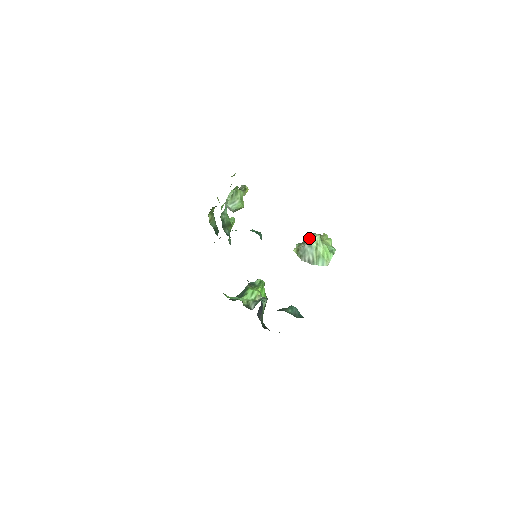
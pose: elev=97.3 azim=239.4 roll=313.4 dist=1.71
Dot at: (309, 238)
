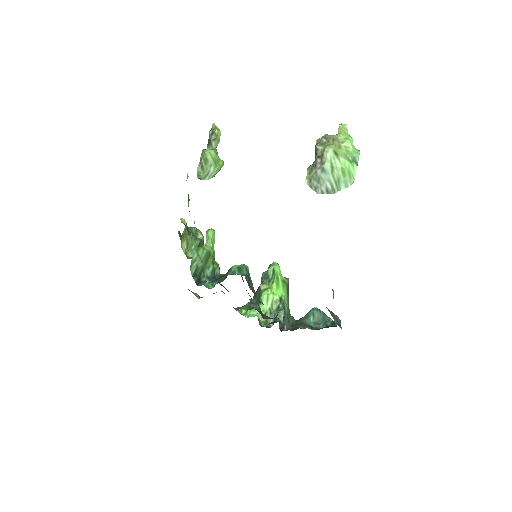
Dot at: (320, 156)
